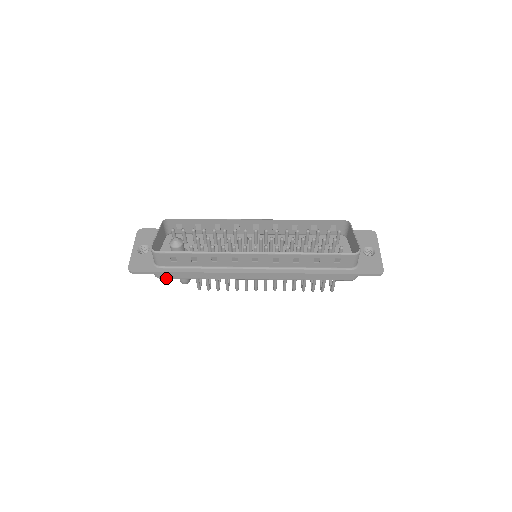
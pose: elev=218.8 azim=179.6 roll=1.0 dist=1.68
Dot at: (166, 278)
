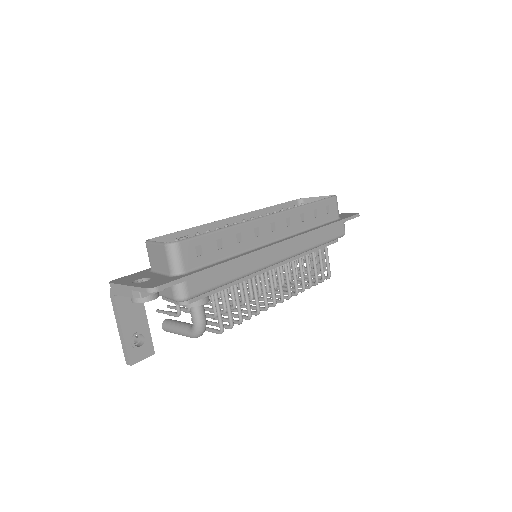
Dot at: (196, 294)
